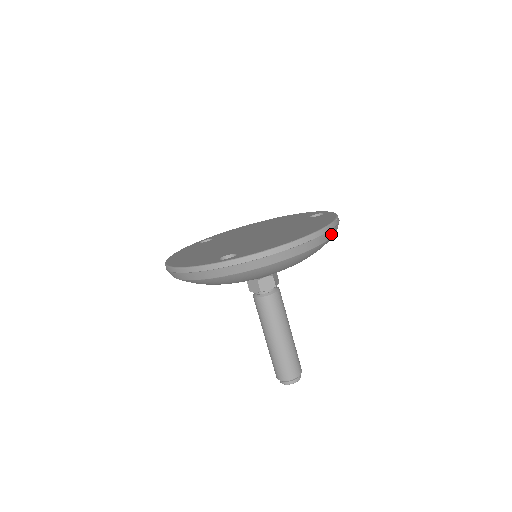
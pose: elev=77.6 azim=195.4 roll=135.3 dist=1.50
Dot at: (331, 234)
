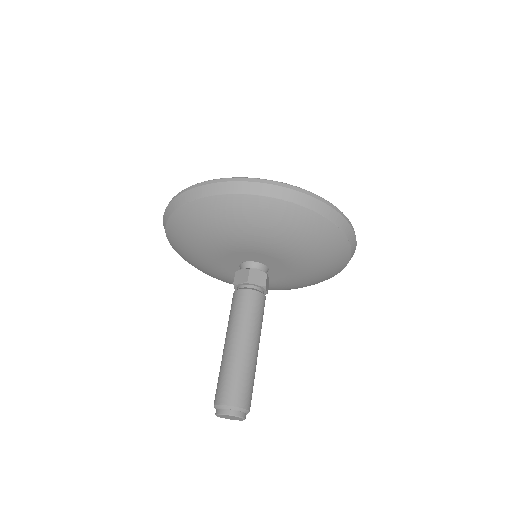
Dot at: (267, 191)
